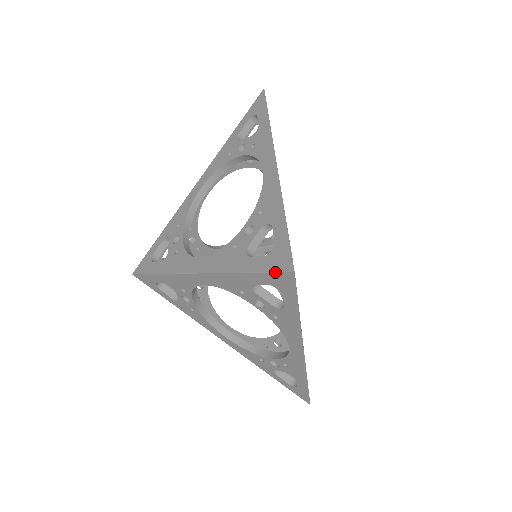
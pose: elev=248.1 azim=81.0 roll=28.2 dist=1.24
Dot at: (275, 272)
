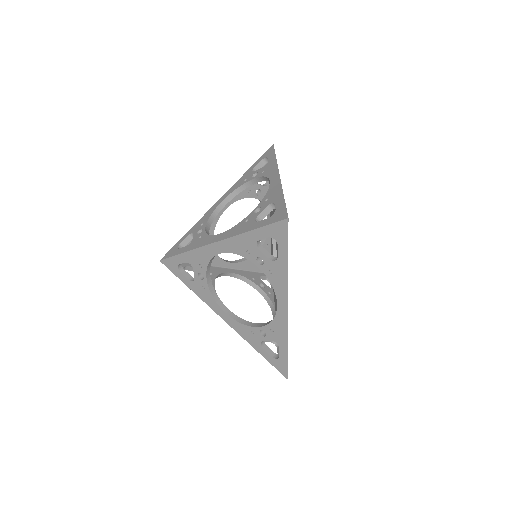
Dot at: (275, 223)
